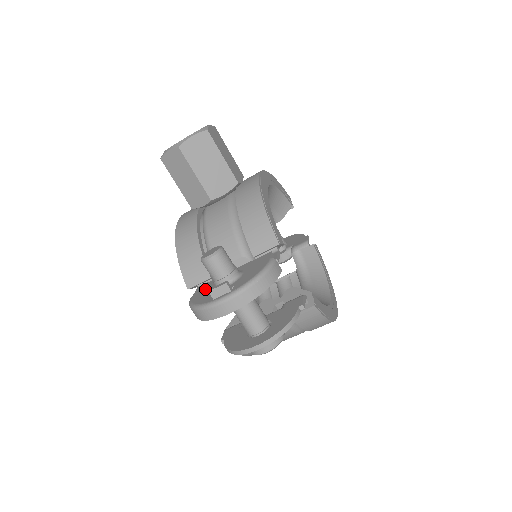
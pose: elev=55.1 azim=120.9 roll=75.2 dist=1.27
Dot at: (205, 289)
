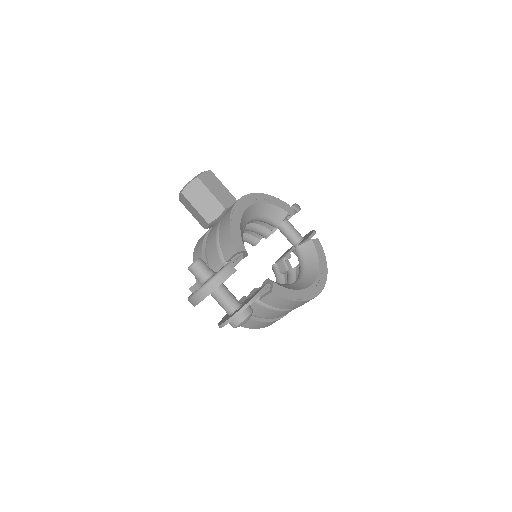
Dot at: occluded
